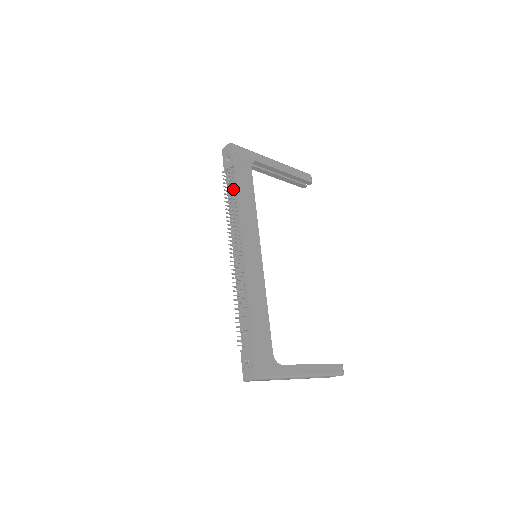
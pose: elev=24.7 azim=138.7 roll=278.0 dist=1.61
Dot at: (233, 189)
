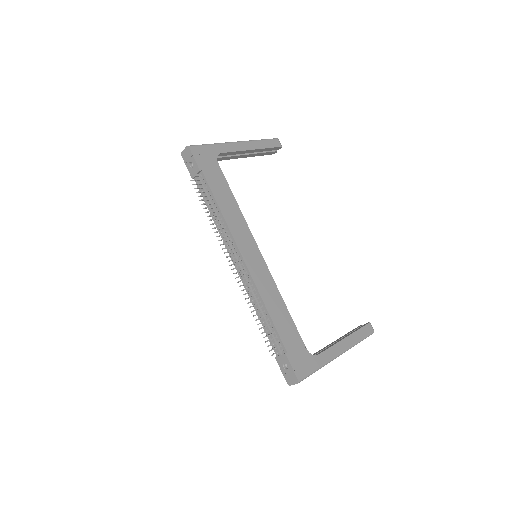
Dot at: (209, 196)
